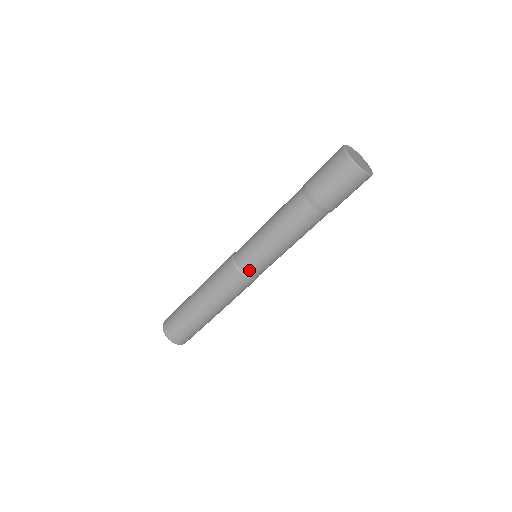
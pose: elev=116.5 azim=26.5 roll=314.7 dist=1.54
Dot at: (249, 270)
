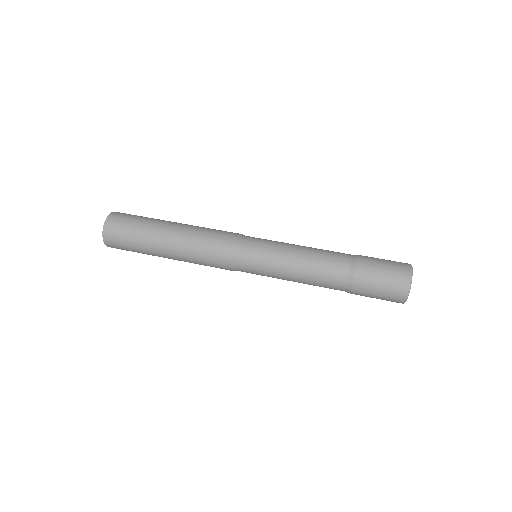
Dot at: (245, 252)
